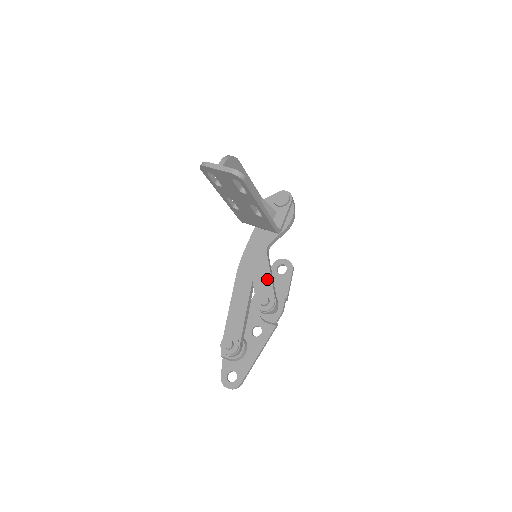
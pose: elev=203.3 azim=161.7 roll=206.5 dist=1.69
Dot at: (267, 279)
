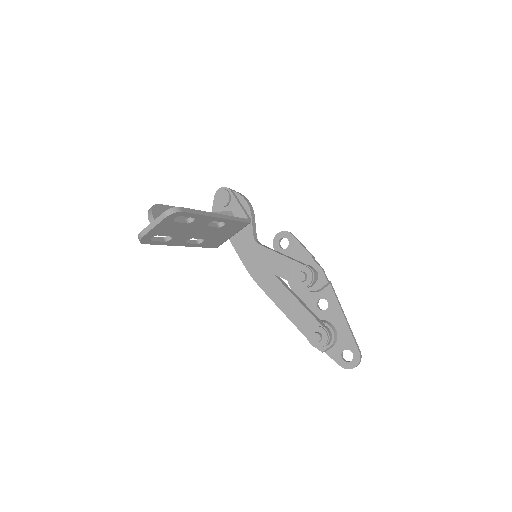
Dot at: (283, 261)
